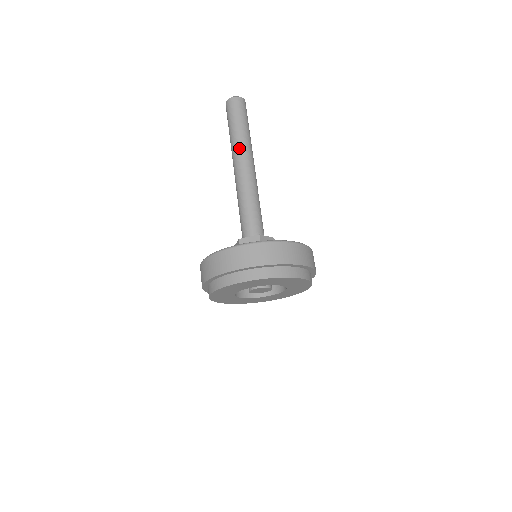
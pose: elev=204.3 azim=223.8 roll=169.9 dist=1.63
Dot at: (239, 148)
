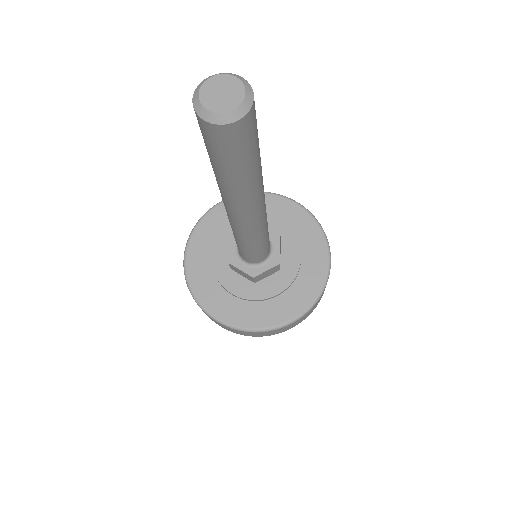
Dot at: (251, 200)
